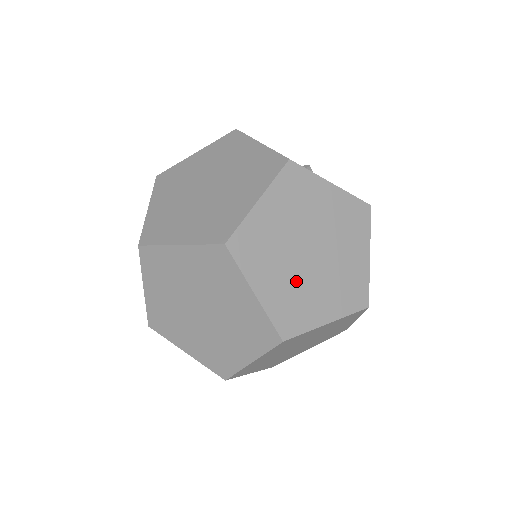
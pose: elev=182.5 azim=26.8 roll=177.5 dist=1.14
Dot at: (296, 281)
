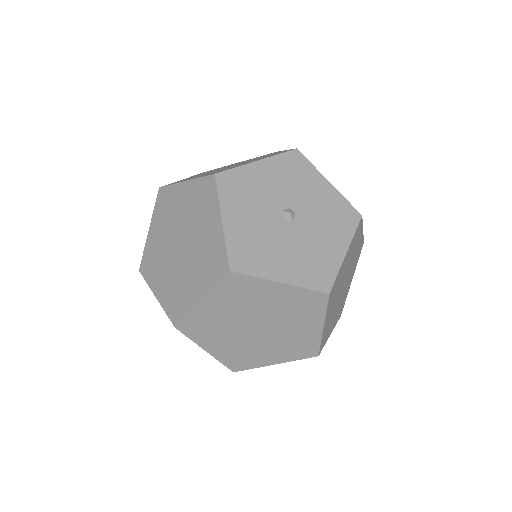
Dot at: (341, 301)
